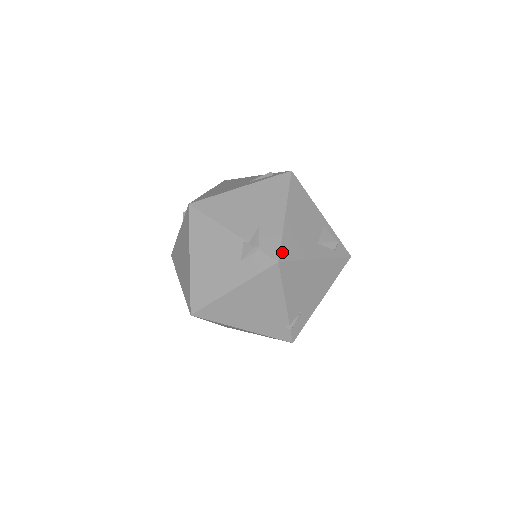
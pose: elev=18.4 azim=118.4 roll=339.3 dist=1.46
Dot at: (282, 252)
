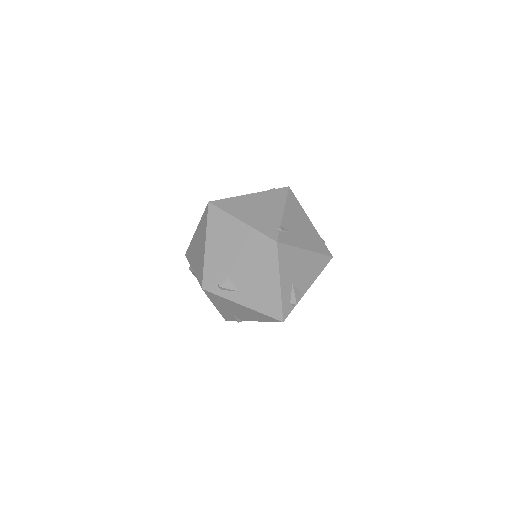
Dot at: occluded
